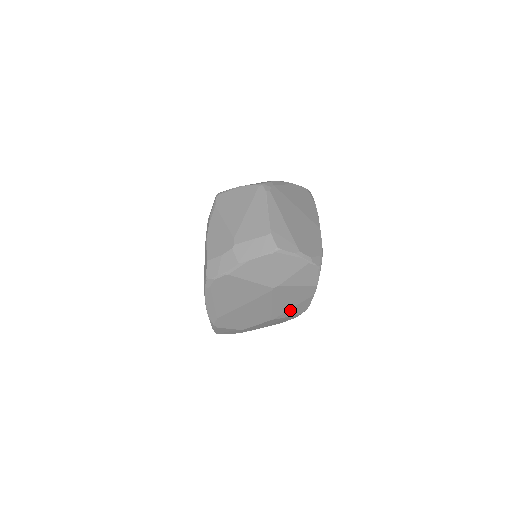
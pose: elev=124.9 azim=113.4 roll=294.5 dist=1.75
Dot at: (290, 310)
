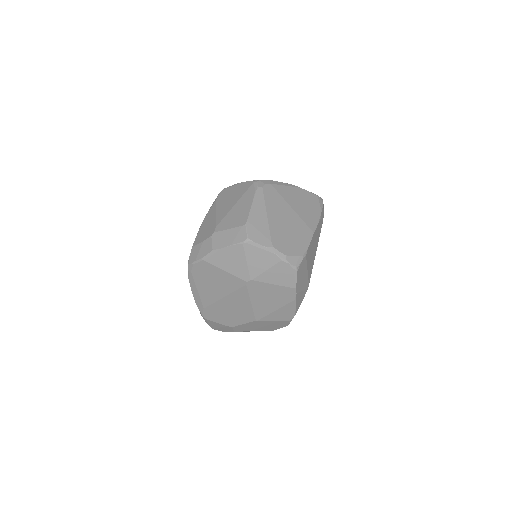
Dot at: (274, 313)
